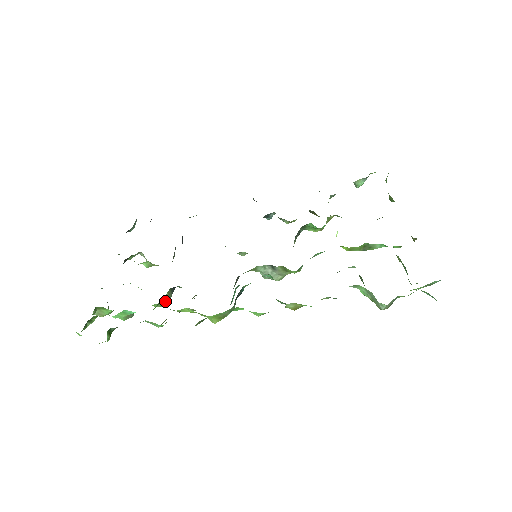
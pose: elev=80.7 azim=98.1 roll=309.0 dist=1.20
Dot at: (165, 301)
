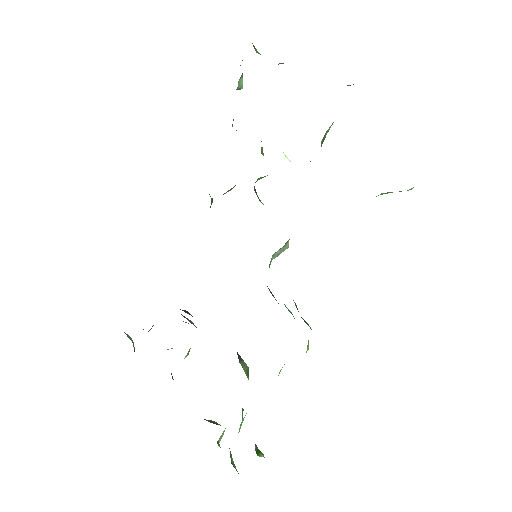
Dot at: (247, 373)
